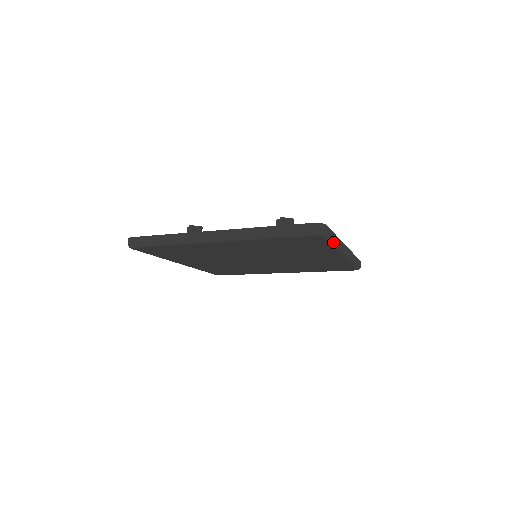
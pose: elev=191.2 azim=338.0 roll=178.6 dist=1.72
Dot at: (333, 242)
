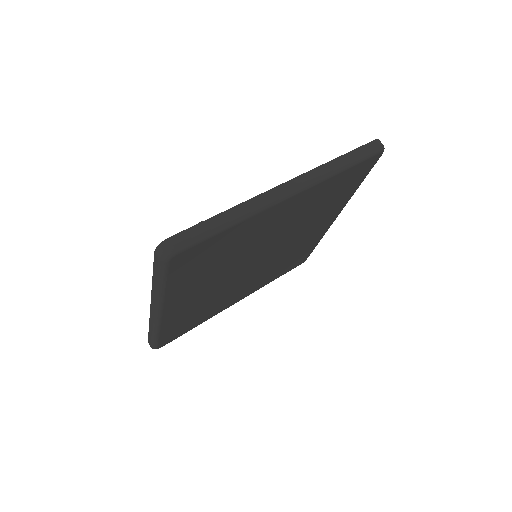
Dot at: (365, 177)
